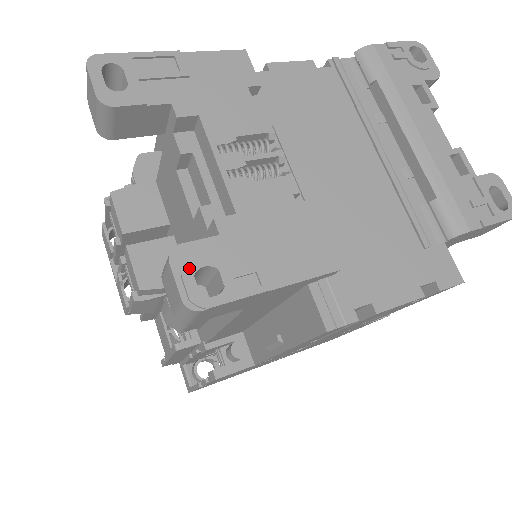
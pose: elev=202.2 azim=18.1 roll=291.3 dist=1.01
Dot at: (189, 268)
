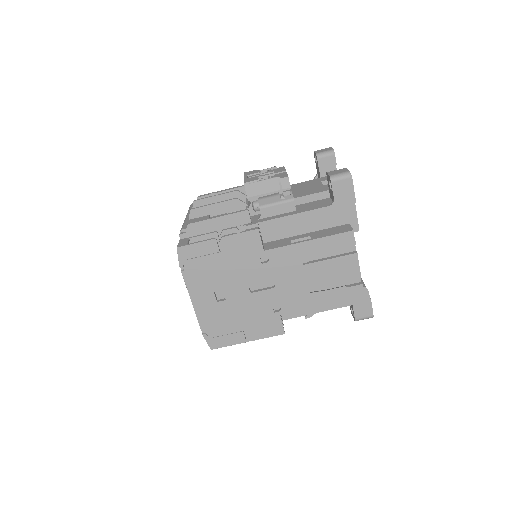
Dot at: occluded
